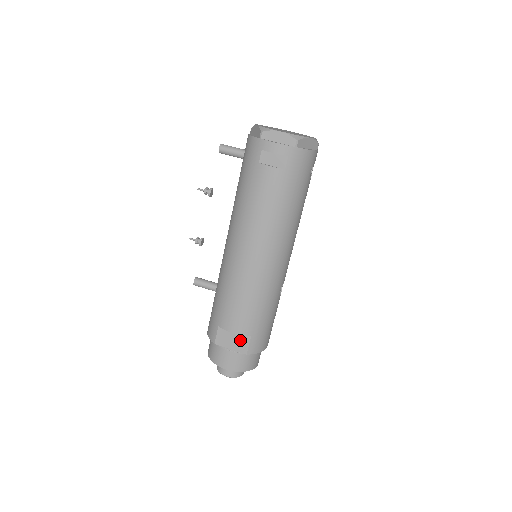
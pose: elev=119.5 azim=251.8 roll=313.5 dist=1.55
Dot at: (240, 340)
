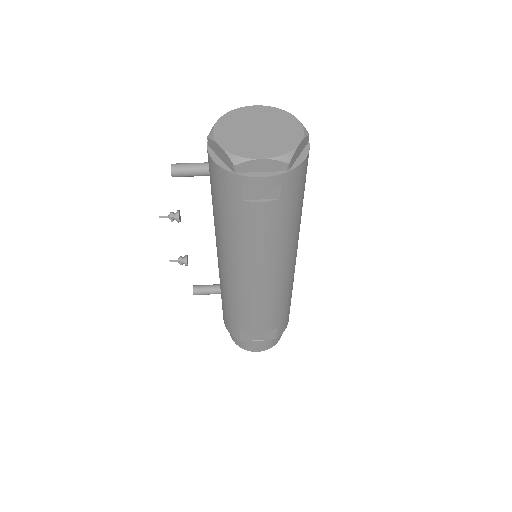
Dot at: (266, 333)
